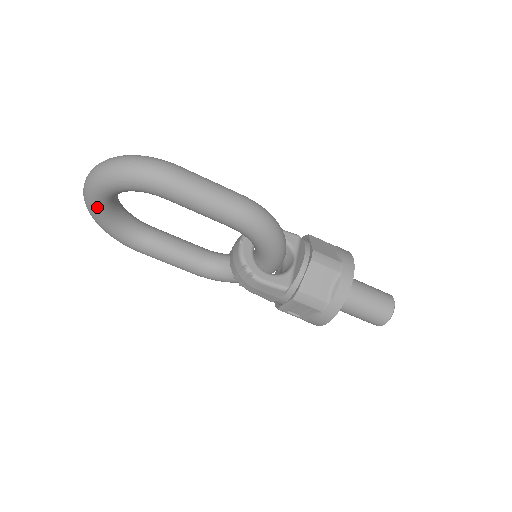
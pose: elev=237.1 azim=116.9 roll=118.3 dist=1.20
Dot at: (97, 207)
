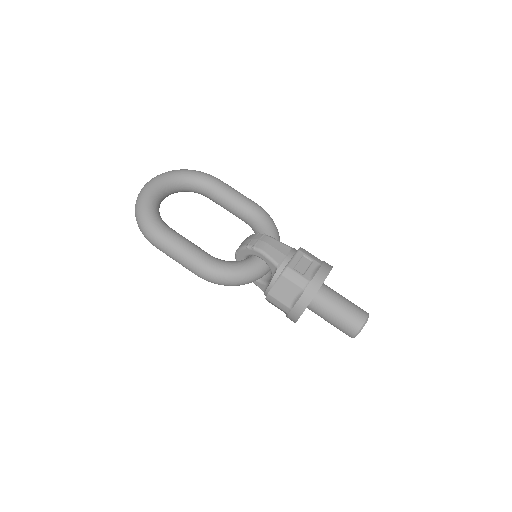
Dot at: (156, 186)
